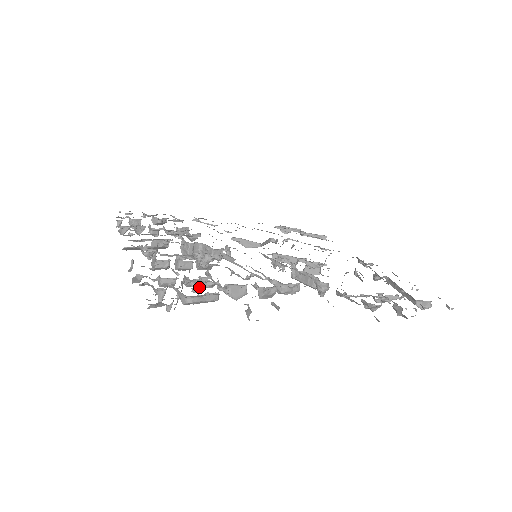
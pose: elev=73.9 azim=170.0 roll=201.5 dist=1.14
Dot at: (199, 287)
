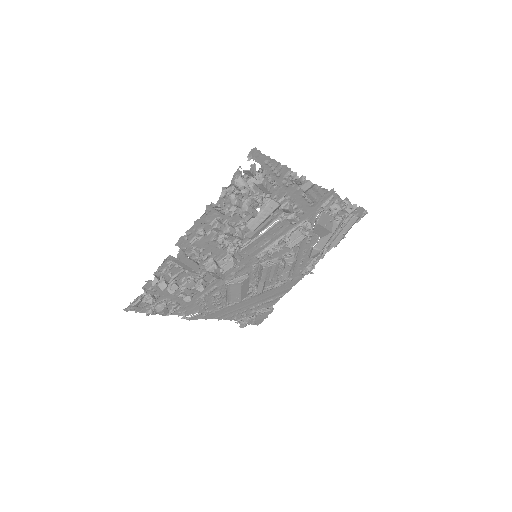
Dot at: (257, 198)
